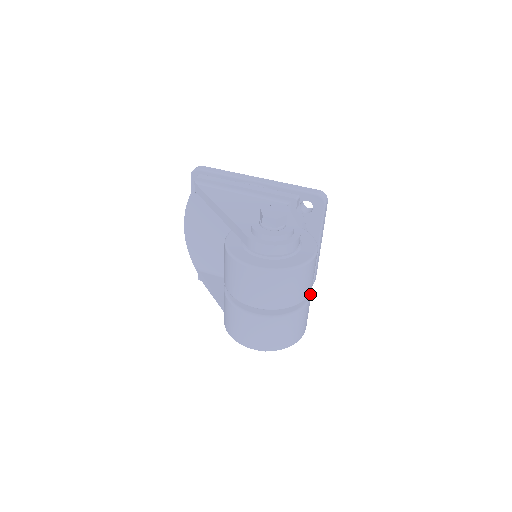
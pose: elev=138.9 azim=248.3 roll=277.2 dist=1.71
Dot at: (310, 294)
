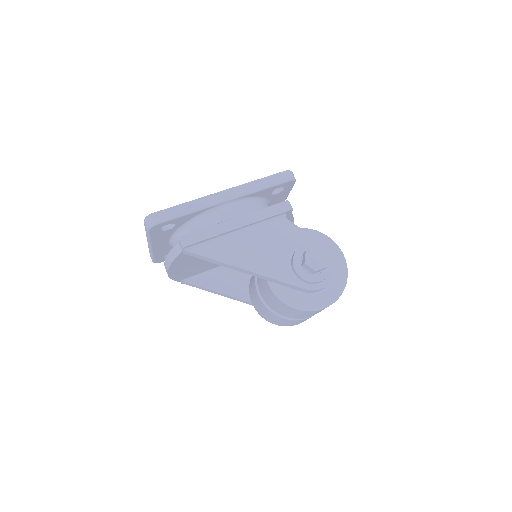
Dot at: occluded
